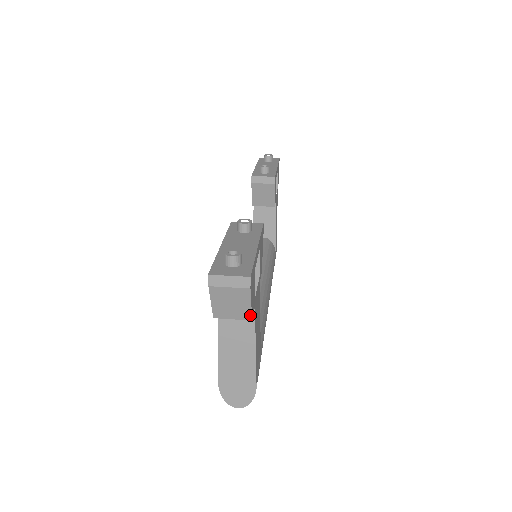
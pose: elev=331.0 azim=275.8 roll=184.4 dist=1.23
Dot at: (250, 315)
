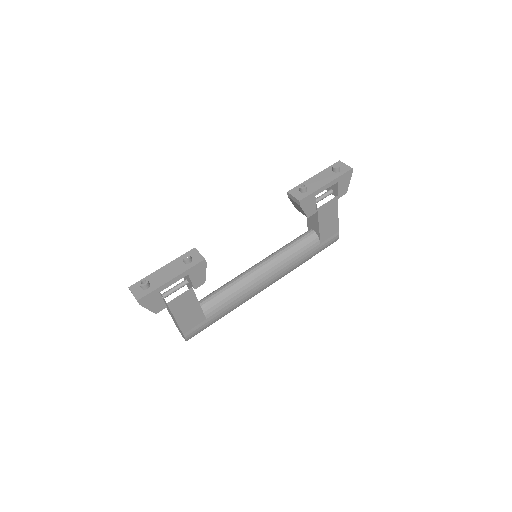
Dot at: (153, 312)
